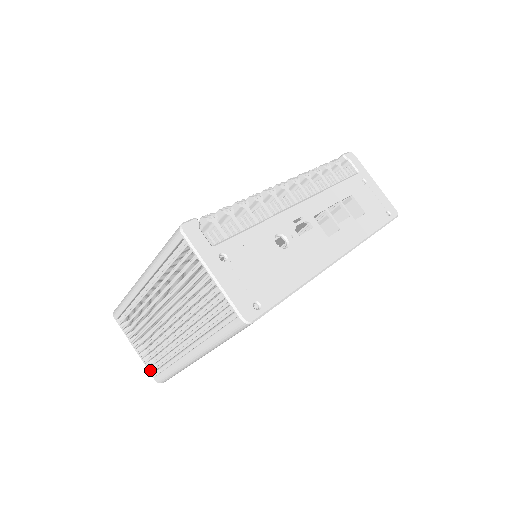
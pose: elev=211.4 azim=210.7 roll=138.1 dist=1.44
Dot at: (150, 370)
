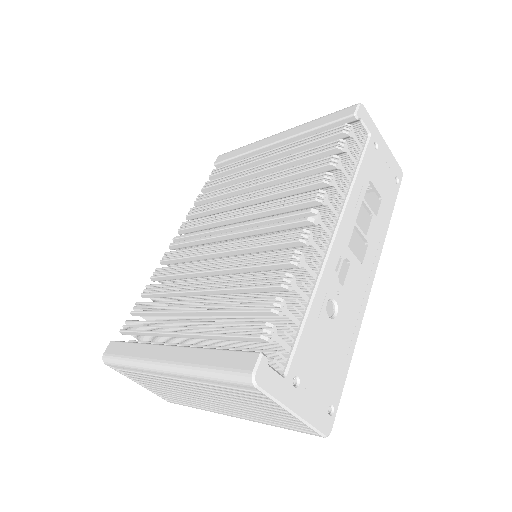
Dot at: (161, 396)
